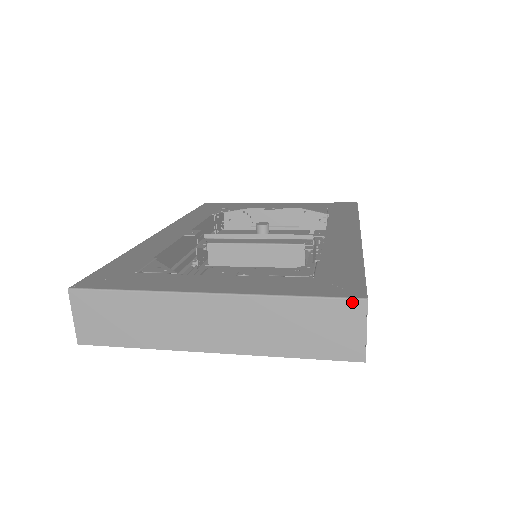
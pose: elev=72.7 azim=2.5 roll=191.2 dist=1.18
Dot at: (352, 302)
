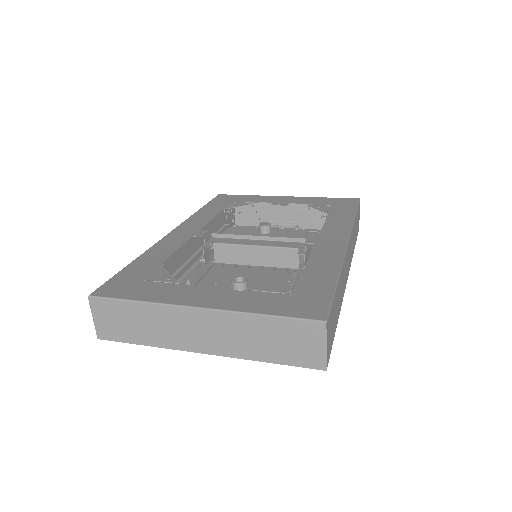
Dot at: (314, 323)
